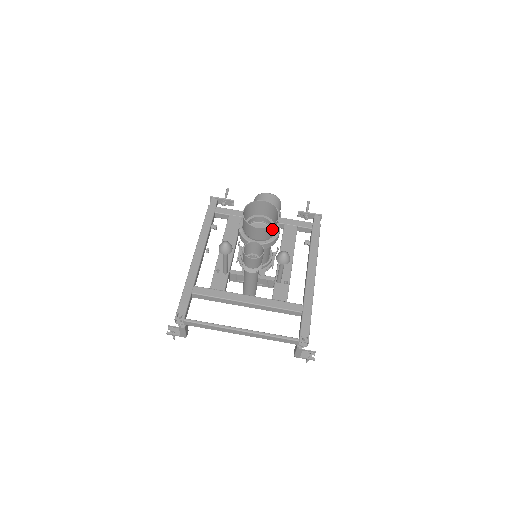
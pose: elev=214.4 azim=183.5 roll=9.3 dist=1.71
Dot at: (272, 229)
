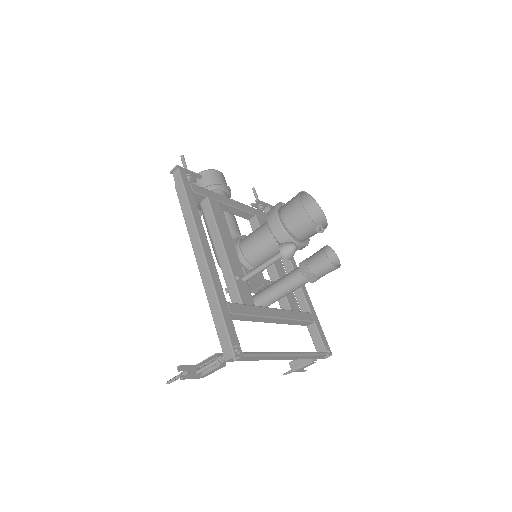
Dot at: occluded
